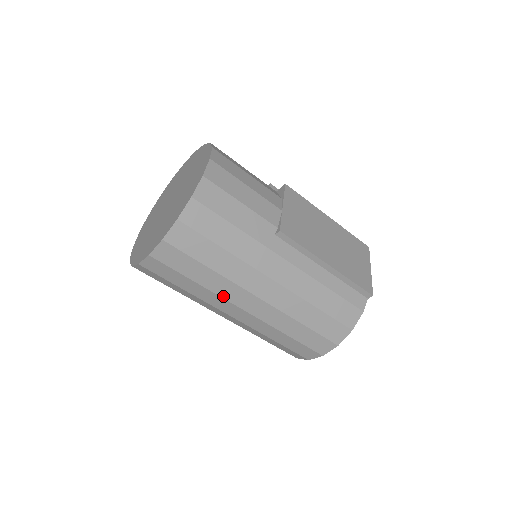
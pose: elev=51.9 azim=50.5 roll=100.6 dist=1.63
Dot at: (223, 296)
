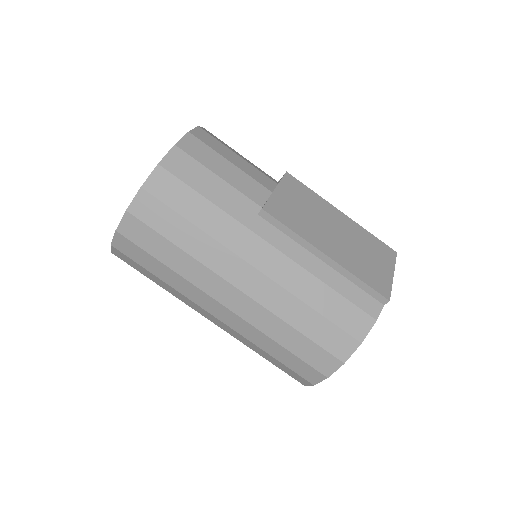
Dot at: (198, 285)
